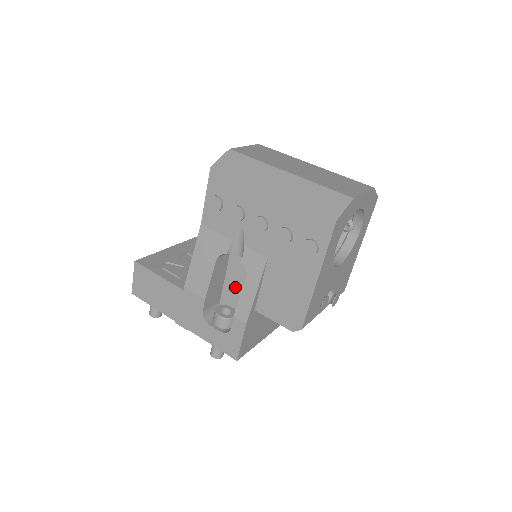
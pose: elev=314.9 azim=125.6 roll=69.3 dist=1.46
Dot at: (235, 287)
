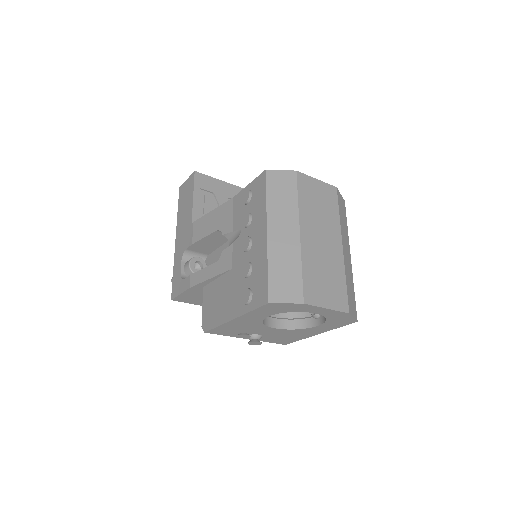
Dot at: occluded
